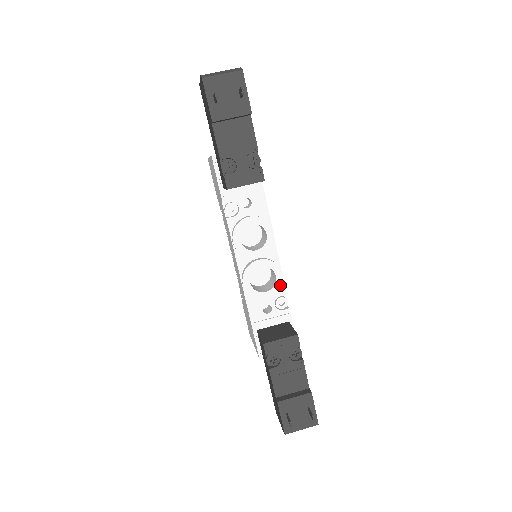
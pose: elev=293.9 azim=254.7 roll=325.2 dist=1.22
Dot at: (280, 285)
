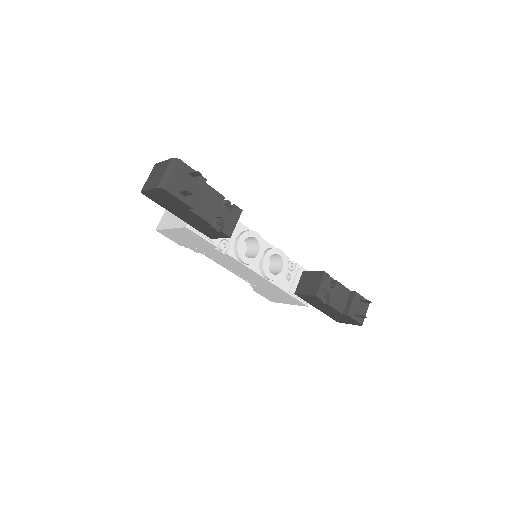
Dot at: (285, 257)
